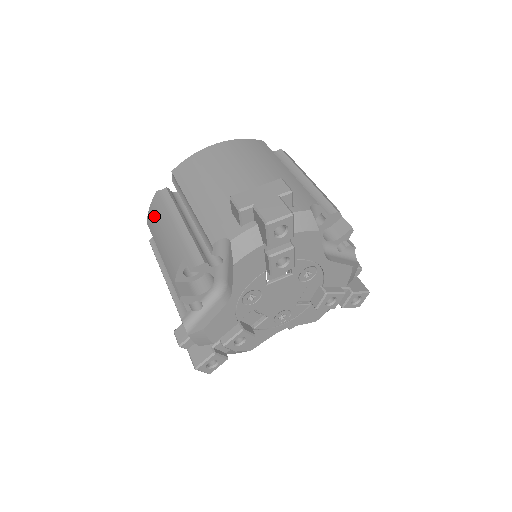
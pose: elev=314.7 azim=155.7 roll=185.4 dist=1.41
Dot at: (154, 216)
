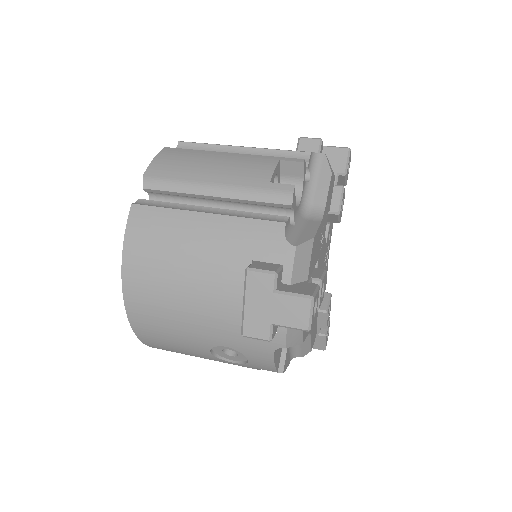
Dot at: (175, 159)
